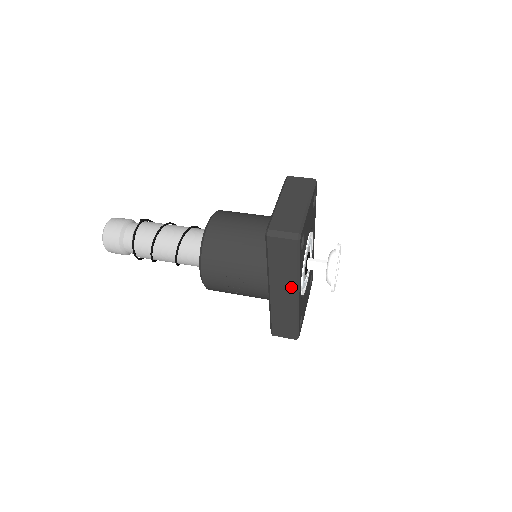
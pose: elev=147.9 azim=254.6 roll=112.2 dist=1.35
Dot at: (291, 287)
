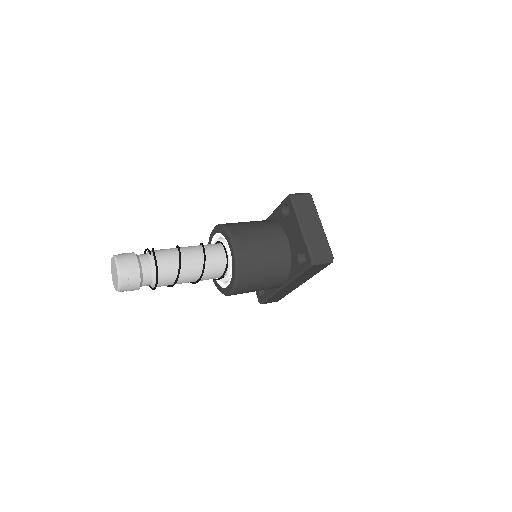
Dot at: (303, 281)
